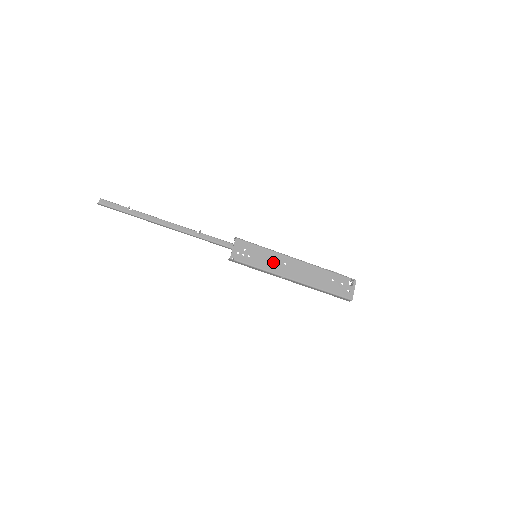
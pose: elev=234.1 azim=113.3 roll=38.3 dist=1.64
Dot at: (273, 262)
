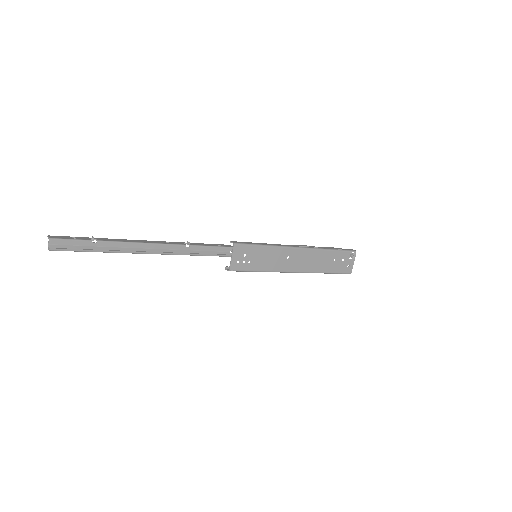
Dot at: (275, 260)
